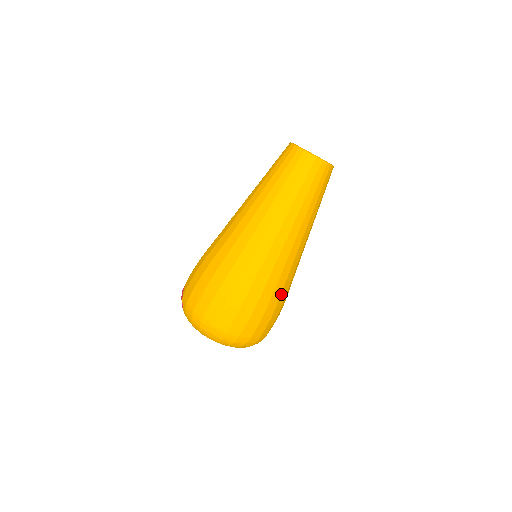
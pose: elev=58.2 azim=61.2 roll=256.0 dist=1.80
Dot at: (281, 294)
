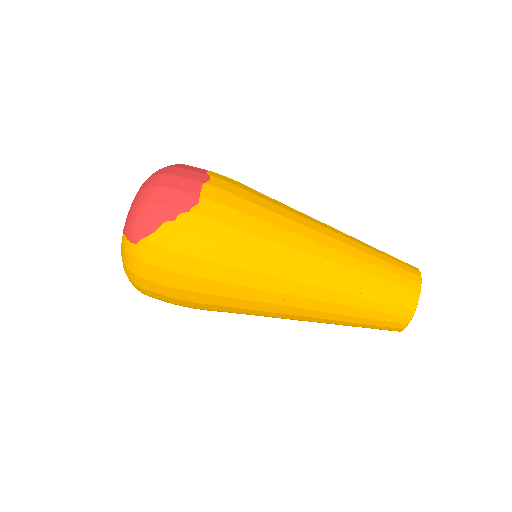
Dot at: occluded
